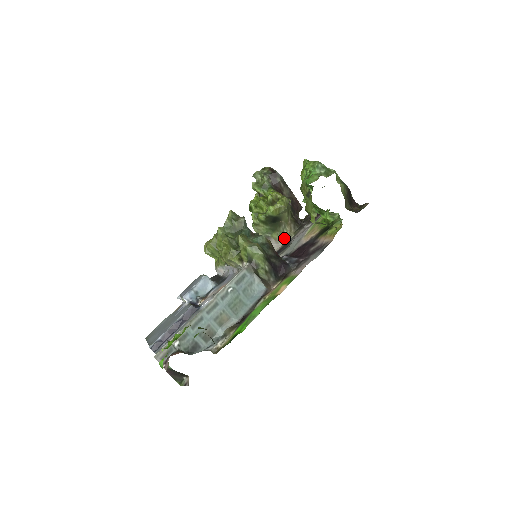
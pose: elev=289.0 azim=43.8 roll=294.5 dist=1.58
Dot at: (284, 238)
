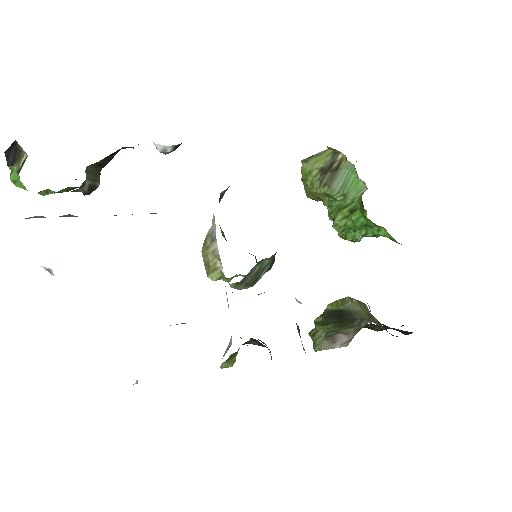
Dot at: (360, 326)
